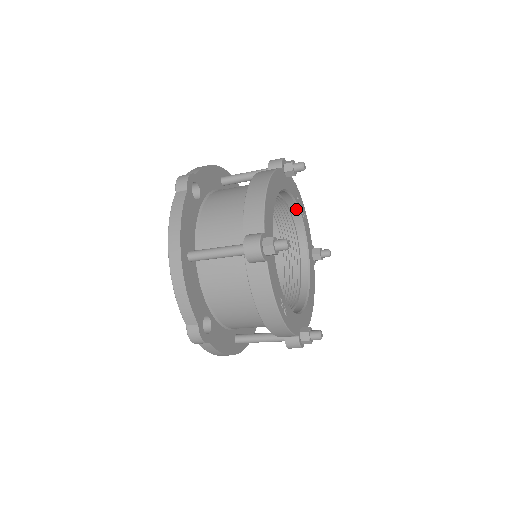
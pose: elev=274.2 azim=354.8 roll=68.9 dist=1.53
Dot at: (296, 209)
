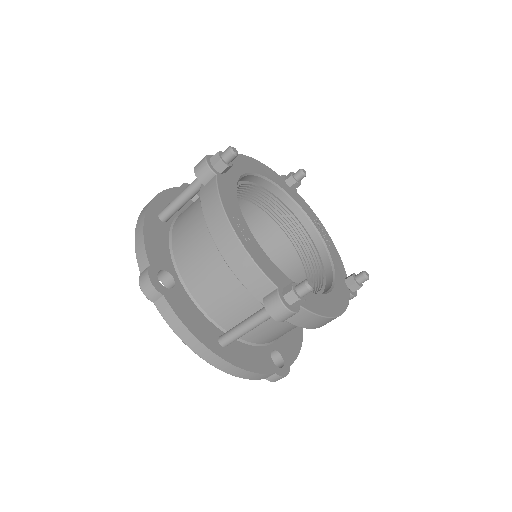
Dot at: (312, 227)
